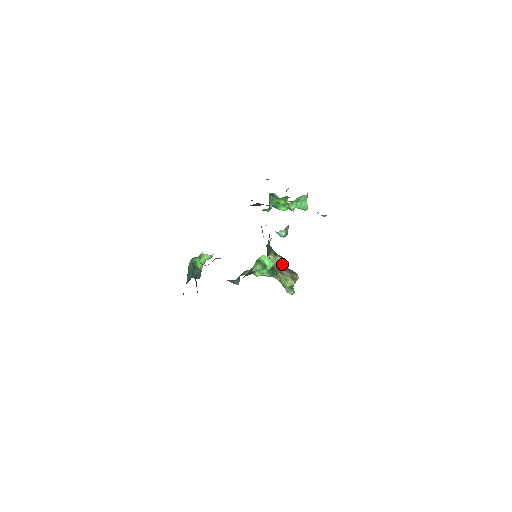
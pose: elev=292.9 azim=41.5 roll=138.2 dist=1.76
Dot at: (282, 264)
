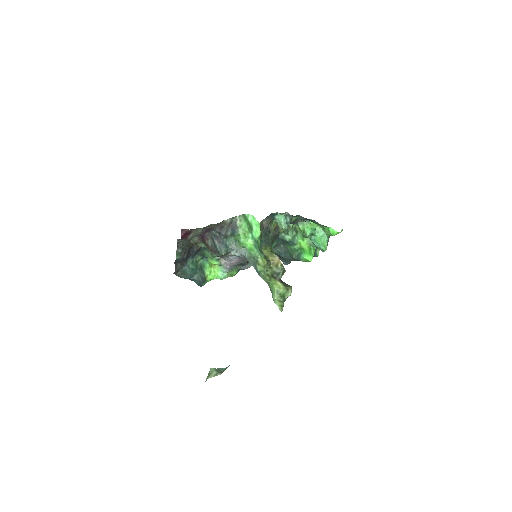
Dot at: (277, 264)
